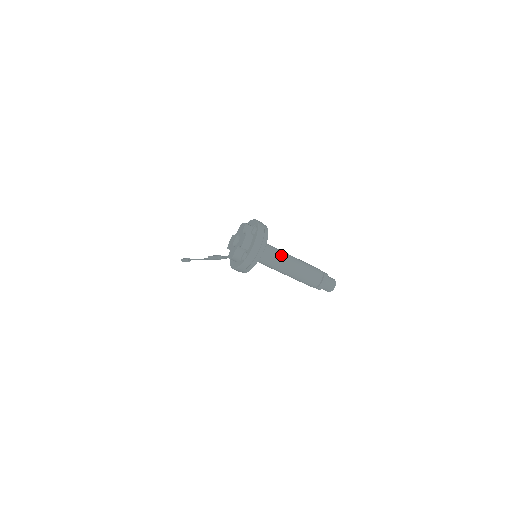
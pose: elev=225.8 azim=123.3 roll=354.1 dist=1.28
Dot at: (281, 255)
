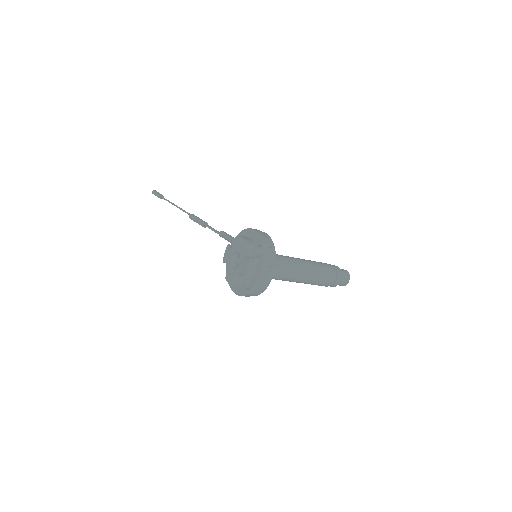
Dot at: (290, 267)
